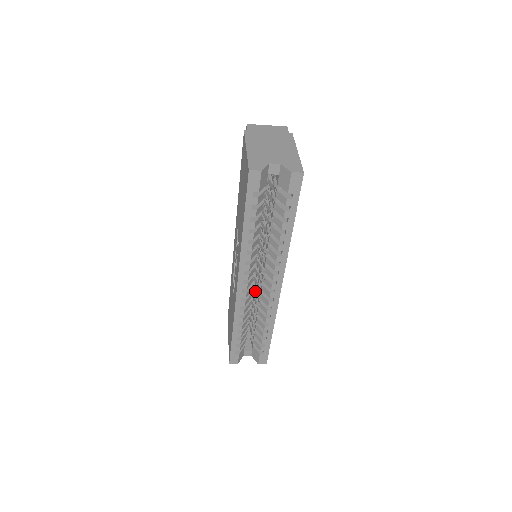
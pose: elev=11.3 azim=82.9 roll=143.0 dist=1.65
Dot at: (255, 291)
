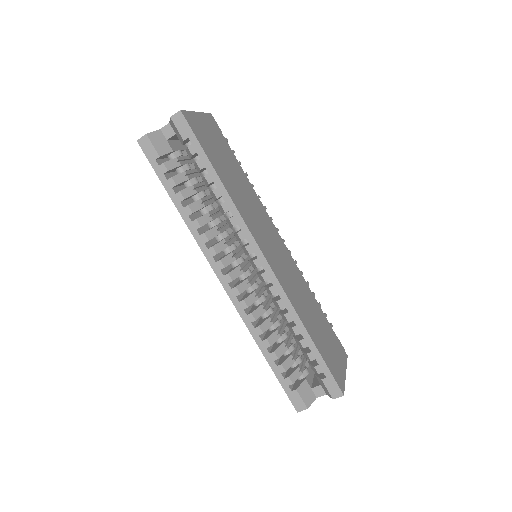
Dot at: occluded
